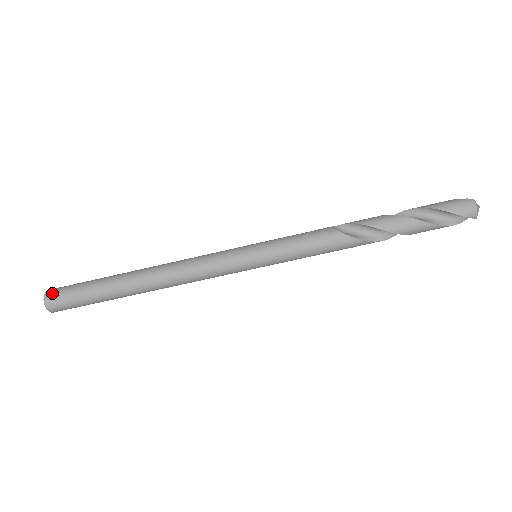
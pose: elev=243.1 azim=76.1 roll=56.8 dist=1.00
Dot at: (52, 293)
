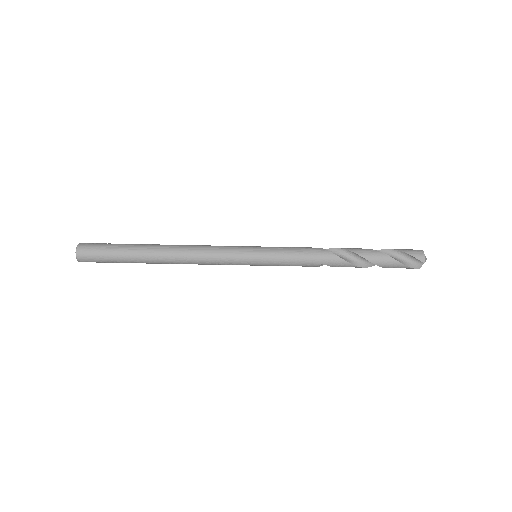
Dot at: (86, 243)
